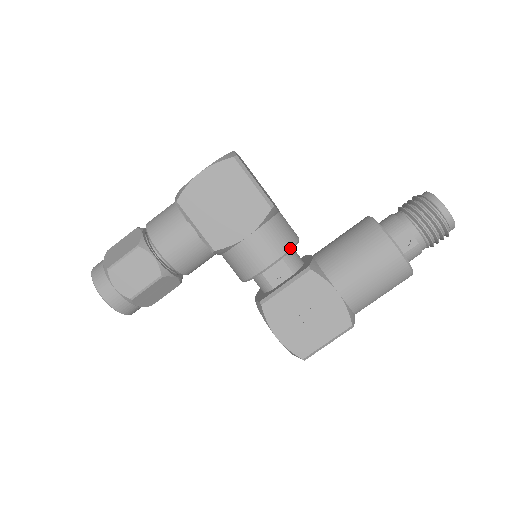
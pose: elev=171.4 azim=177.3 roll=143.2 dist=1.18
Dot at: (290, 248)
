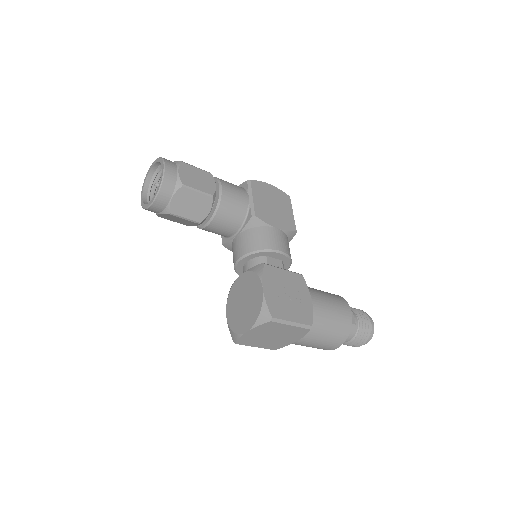
Dot at: (291, 259)
